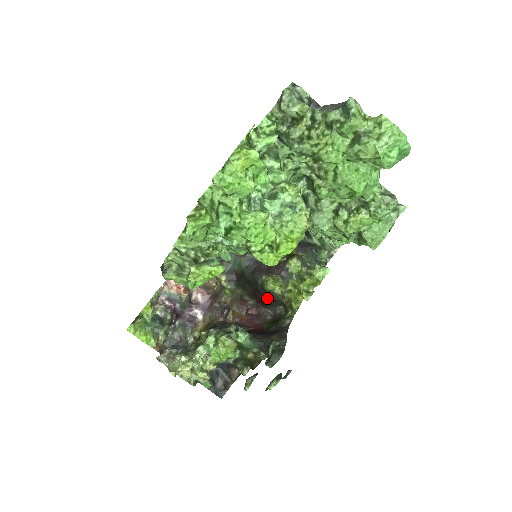
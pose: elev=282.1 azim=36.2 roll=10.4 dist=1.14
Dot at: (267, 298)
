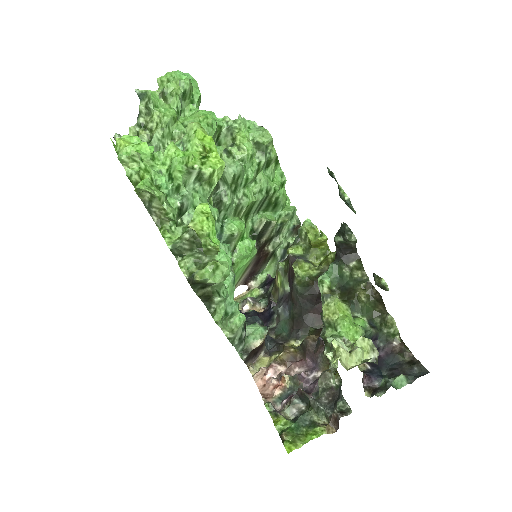
Dot at: occluded
